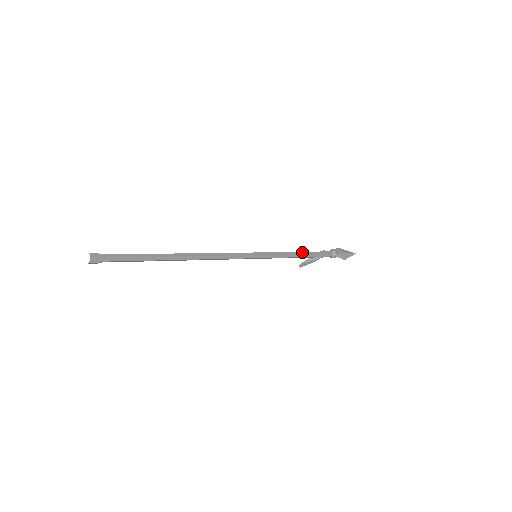
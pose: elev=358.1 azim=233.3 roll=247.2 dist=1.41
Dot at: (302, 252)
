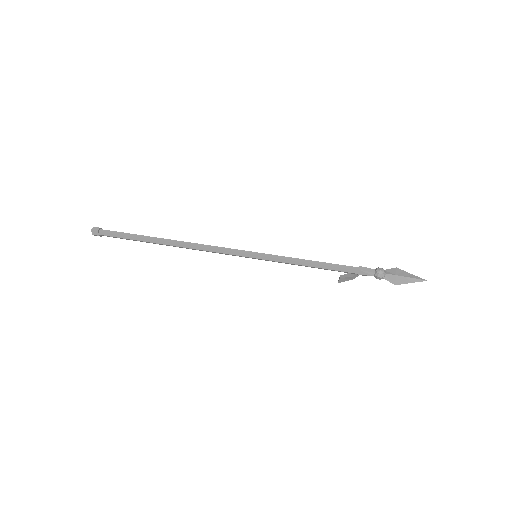
Dot at: (322, 262)
